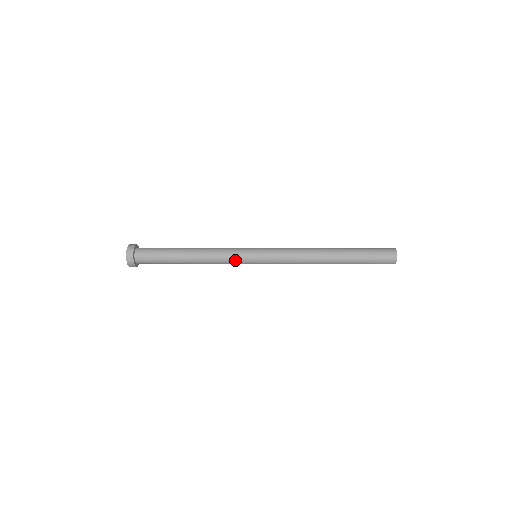
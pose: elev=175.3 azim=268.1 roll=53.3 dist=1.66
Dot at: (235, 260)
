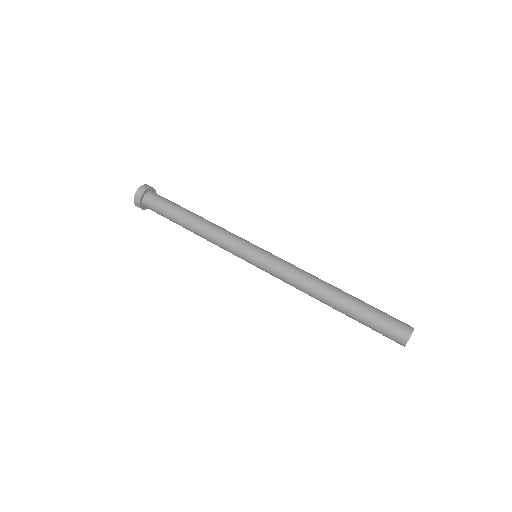
Dot at: (231, 249)
